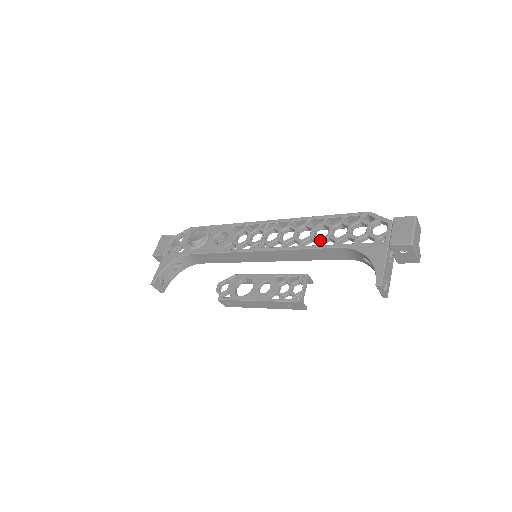
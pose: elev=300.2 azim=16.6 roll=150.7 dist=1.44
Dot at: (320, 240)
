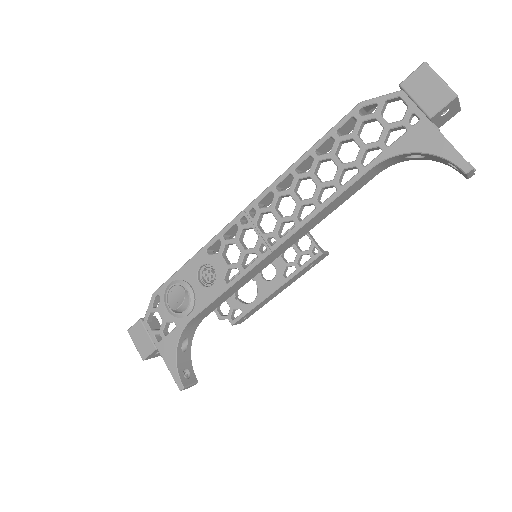
Dot at: (336, 180)
